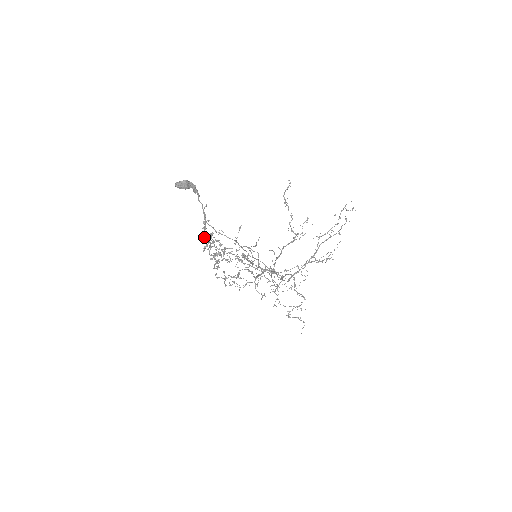
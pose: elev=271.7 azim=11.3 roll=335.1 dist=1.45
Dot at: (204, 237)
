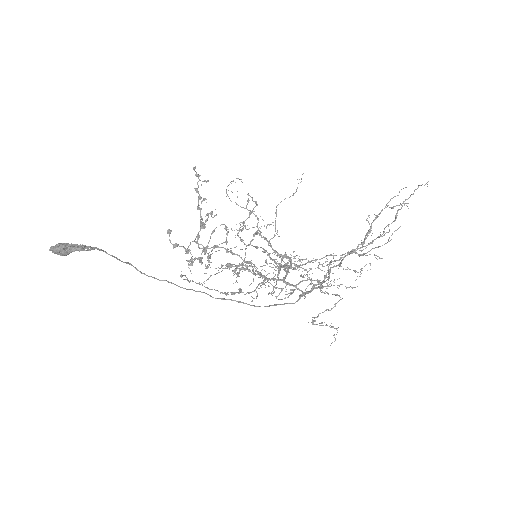
Dot at: (200, 210)
